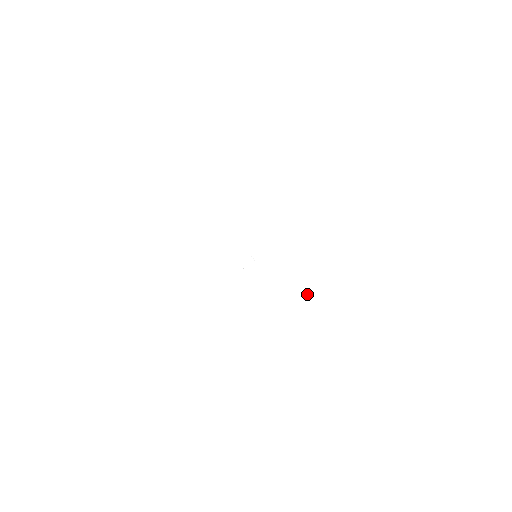
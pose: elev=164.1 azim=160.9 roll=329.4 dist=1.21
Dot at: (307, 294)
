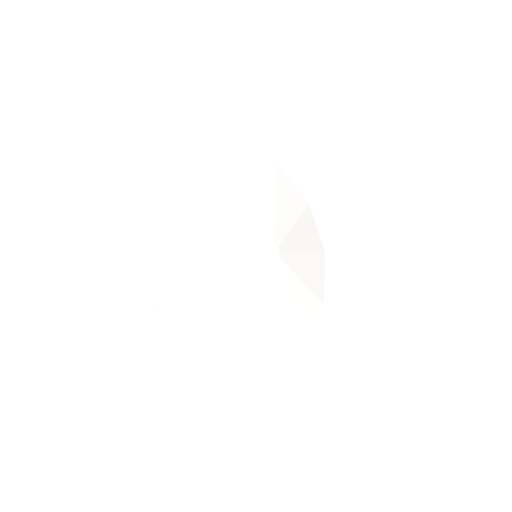
Dot at: (303, 284)
